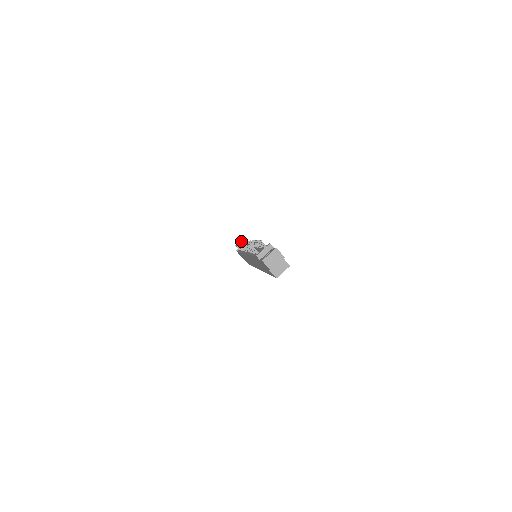
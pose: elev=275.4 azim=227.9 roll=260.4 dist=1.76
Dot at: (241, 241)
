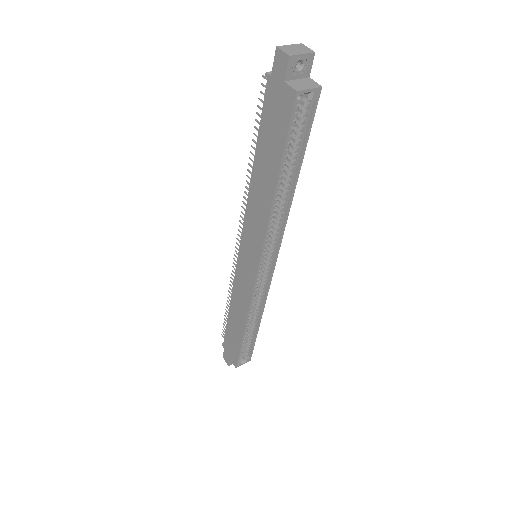
Dot at: occluded
